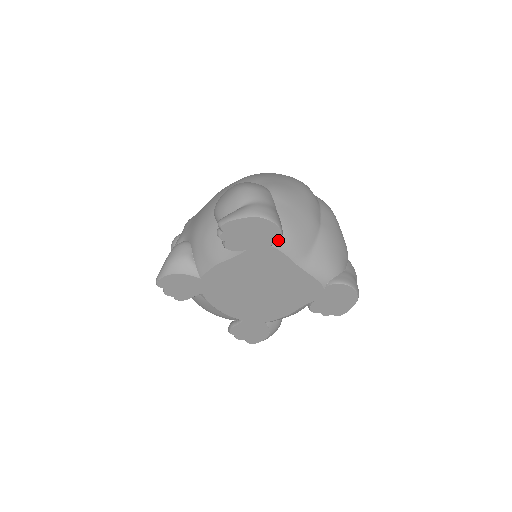
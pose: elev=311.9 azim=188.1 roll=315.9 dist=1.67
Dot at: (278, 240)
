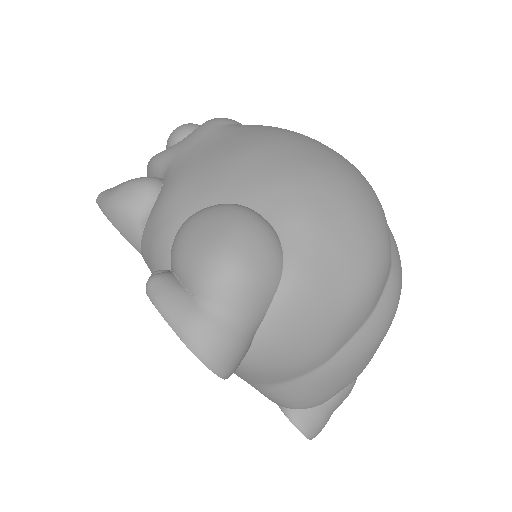
Dot at: occluded
